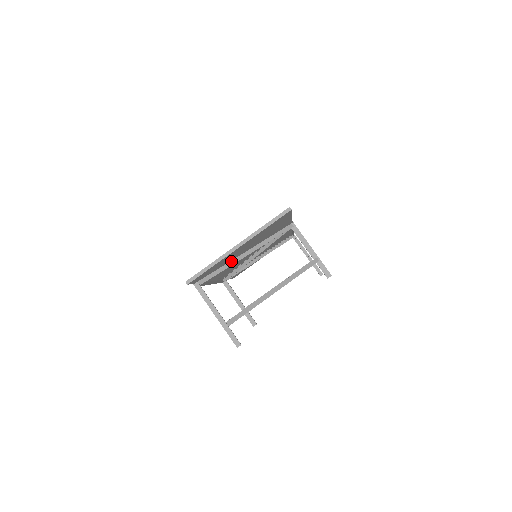
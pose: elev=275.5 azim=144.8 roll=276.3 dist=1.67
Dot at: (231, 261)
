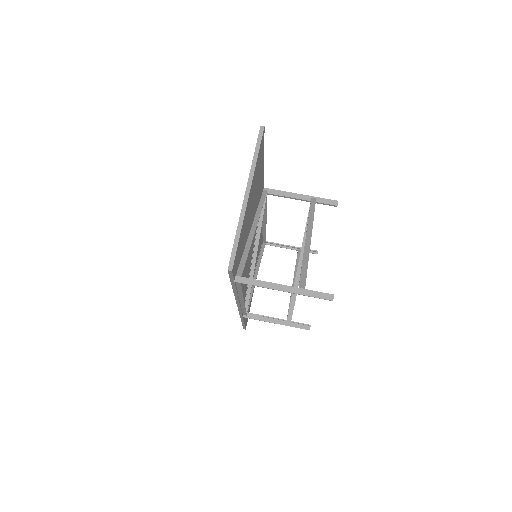
Dot at: (246, 243)
